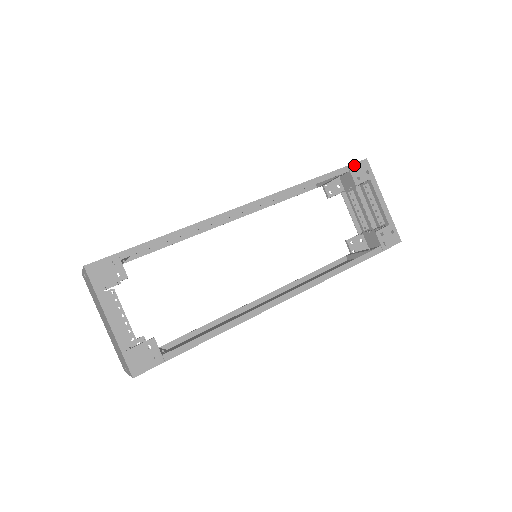
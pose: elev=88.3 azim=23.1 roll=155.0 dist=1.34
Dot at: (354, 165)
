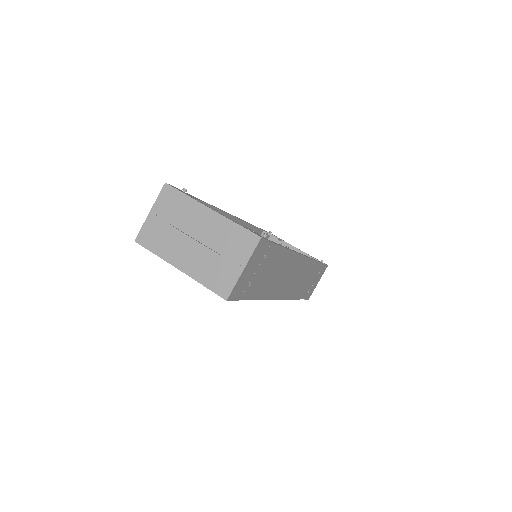
Dot at: occluded
